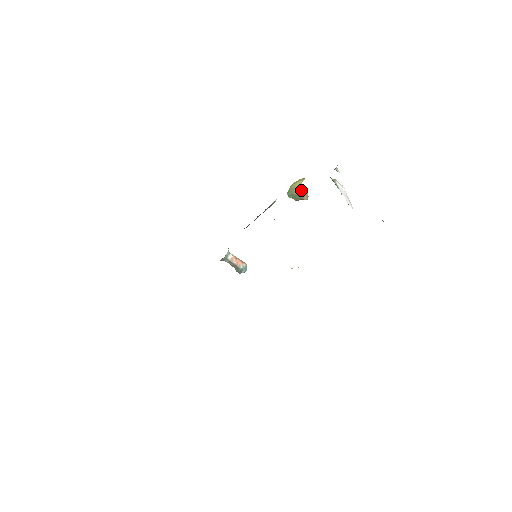
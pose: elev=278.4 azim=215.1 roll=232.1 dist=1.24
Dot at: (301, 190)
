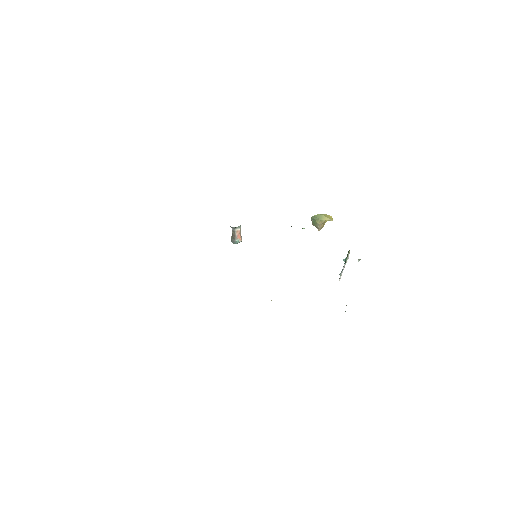
Dot at: (323, 223)
